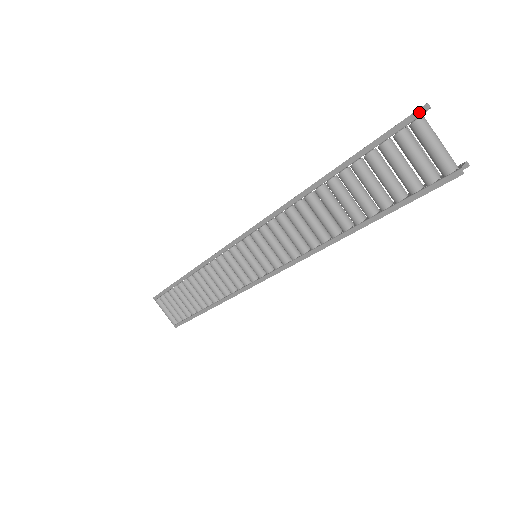
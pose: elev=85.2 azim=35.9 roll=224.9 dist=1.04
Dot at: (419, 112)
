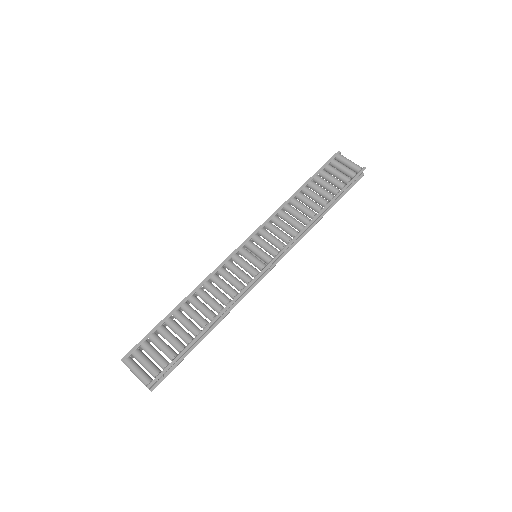
Dot at: (339, 152)
